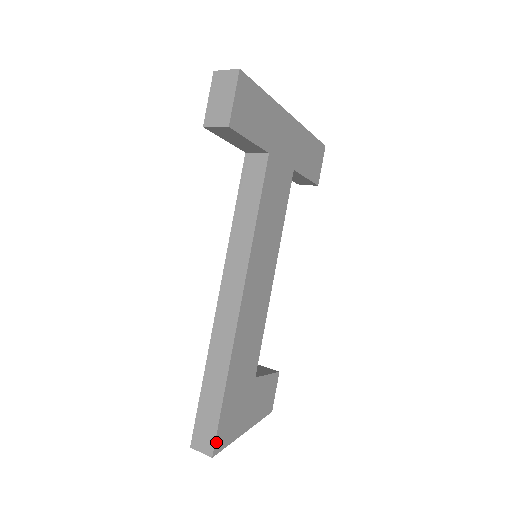
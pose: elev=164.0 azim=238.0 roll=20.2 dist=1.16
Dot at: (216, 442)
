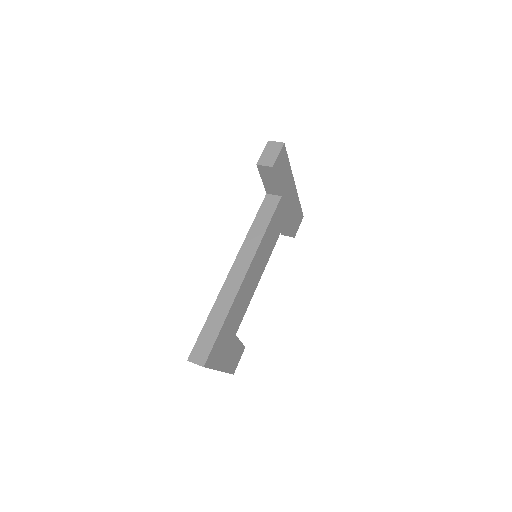
Dot at: (208, 358)
